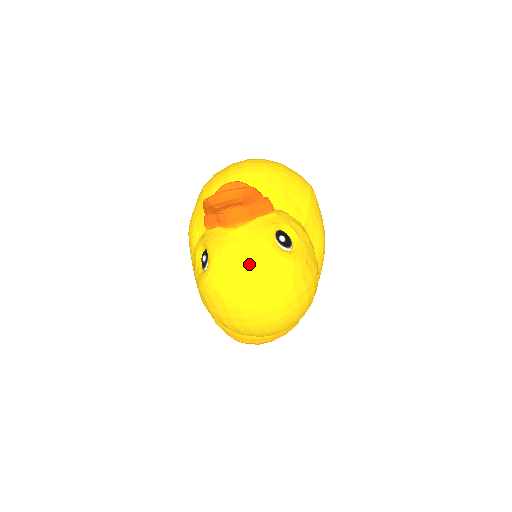
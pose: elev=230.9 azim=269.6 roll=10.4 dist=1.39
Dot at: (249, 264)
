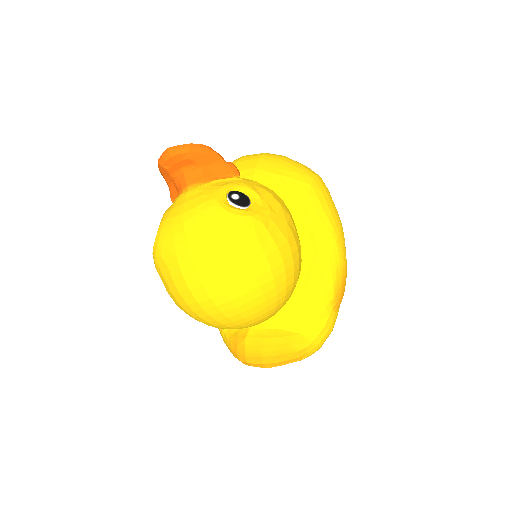
Dot at: (190, 221)
